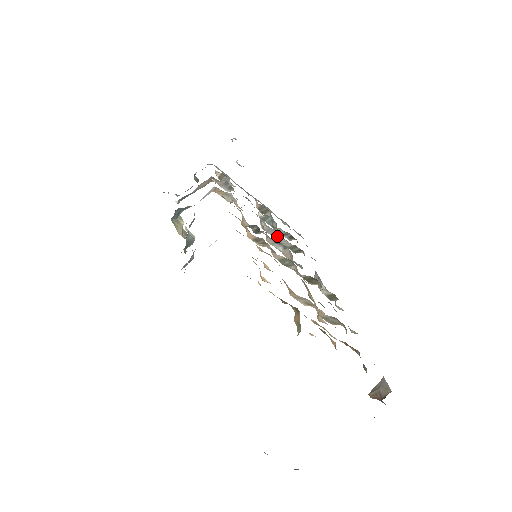
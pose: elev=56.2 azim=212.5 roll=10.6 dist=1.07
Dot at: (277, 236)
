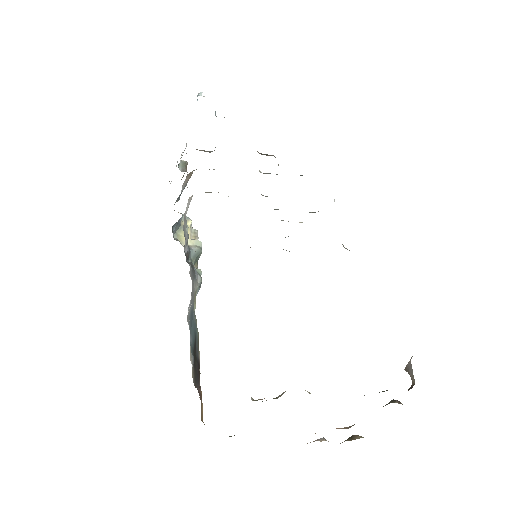
Dot at: occluded
